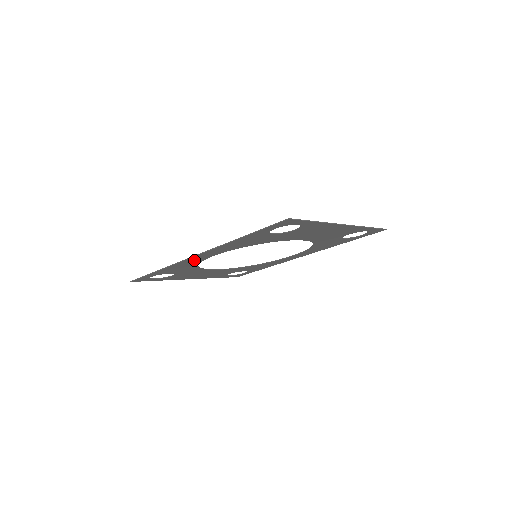
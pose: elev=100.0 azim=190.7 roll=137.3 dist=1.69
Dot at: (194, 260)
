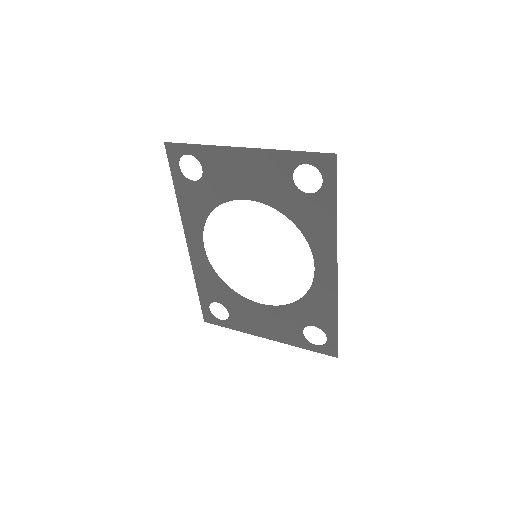
Dot at: (199, 258)
